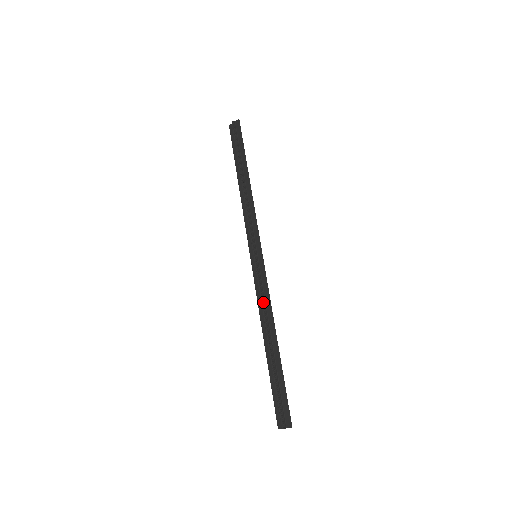
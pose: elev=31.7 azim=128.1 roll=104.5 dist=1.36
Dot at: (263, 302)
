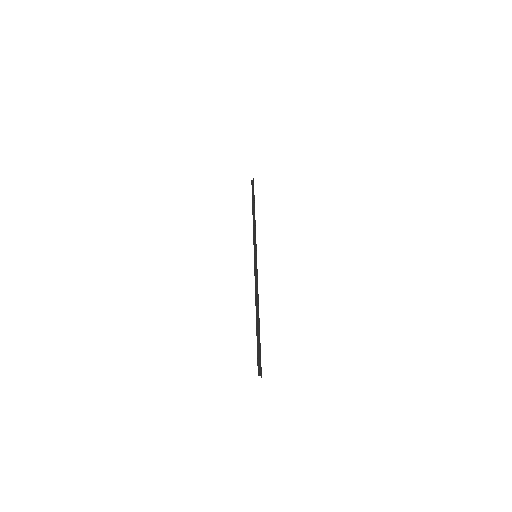
Dot at: (255, 285)
